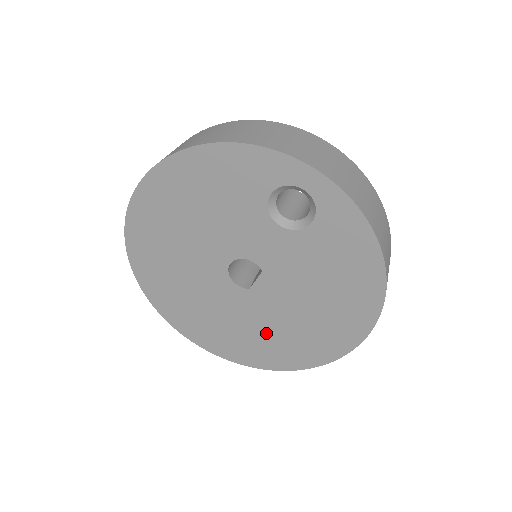
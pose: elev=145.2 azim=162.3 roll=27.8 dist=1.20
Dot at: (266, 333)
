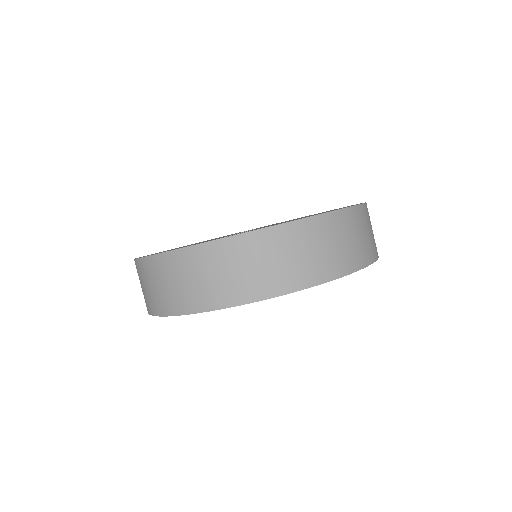
Dot at: occluded
